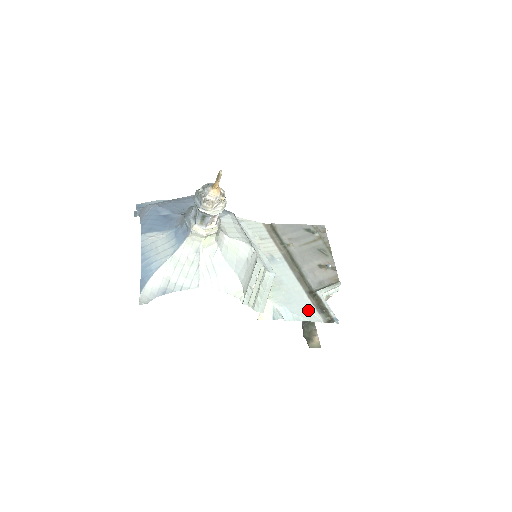
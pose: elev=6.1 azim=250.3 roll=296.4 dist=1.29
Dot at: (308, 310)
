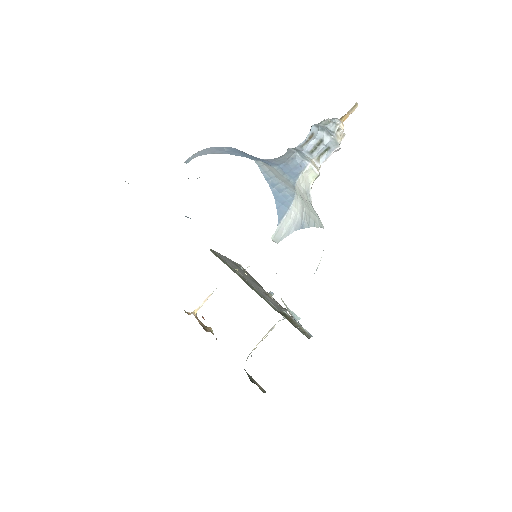
Dot at: occluded
